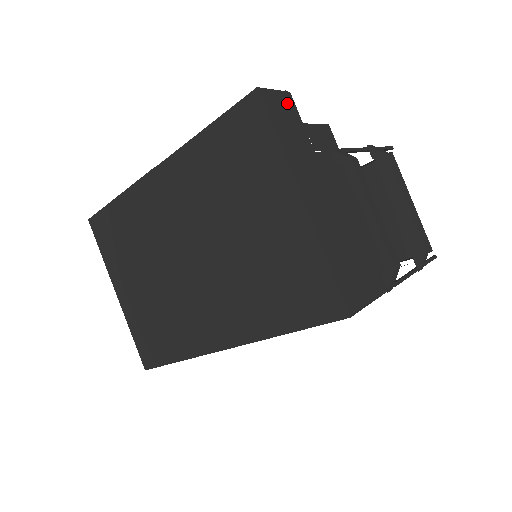
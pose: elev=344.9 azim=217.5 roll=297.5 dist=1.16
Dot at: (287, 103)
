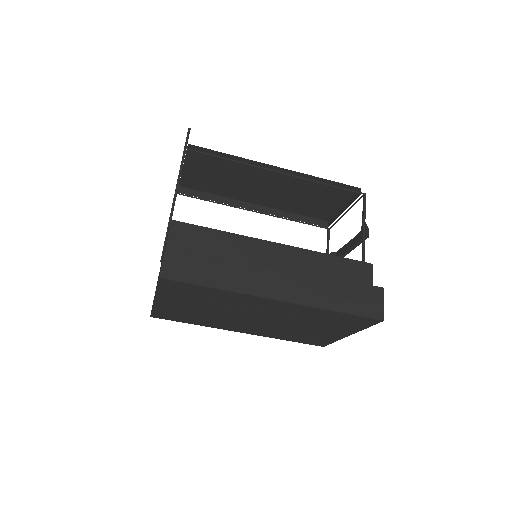
Dot at: occluded
